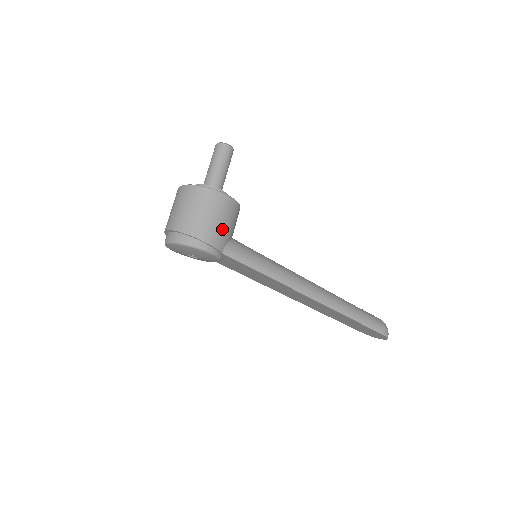
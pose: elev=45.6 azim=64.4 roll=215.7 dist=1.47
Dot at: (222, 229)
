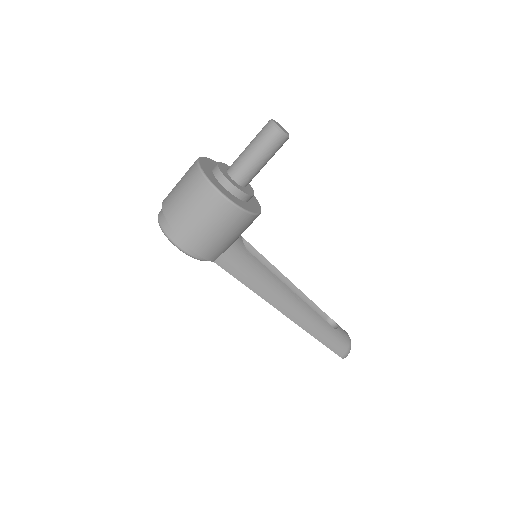
Dot at: (223, 243)
